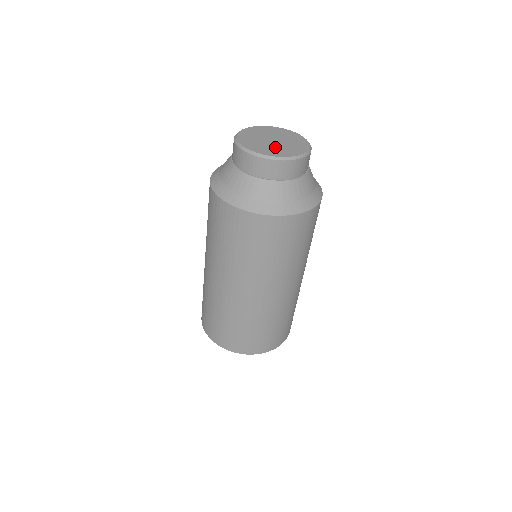
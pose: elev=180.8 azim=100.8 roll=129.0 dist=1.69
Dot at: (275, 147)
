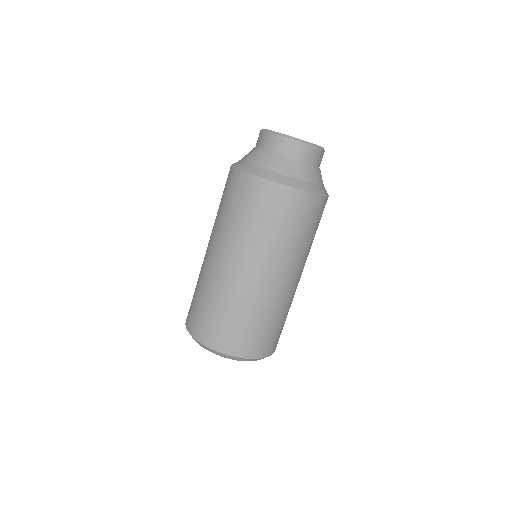
Dot at: occluded
